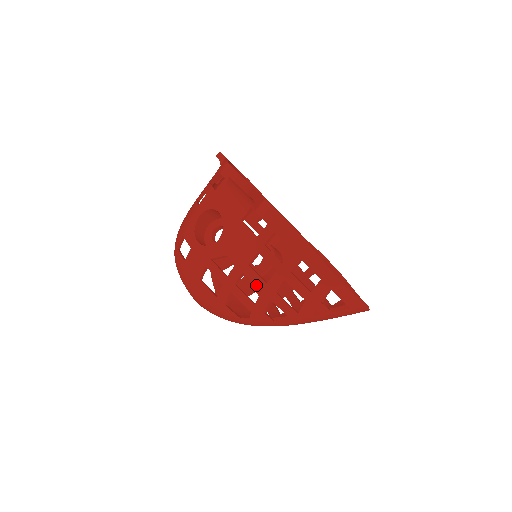
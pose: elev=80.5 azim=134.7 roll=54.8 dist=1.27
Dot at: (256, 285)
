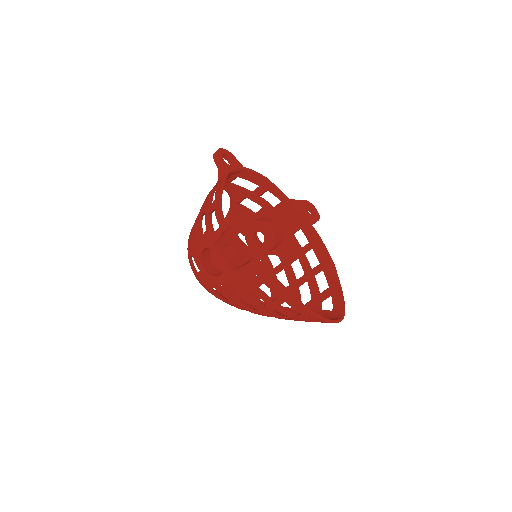
Dot at: (253, 306)
